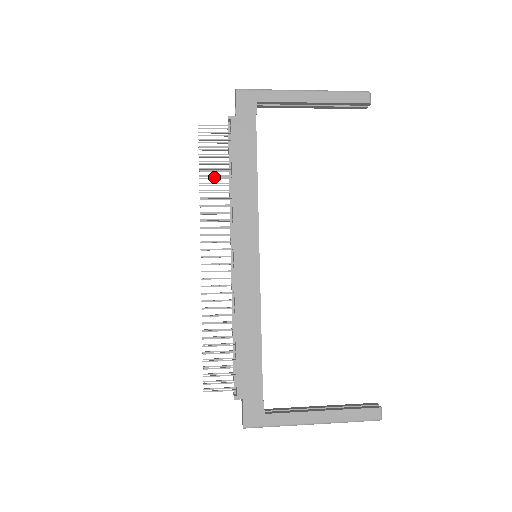
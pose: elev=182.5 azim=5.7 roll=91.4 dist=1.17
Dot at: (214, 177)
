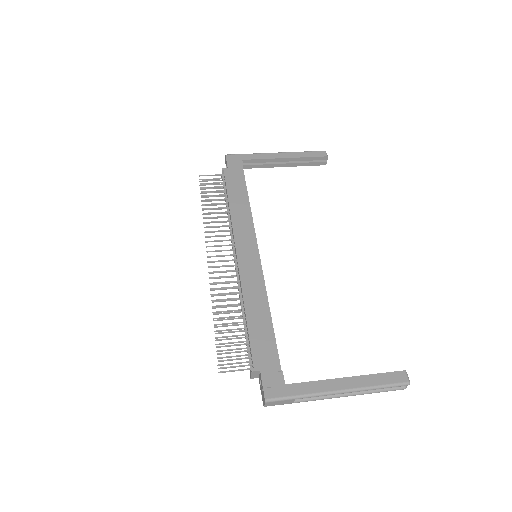
Dot at: occluded
